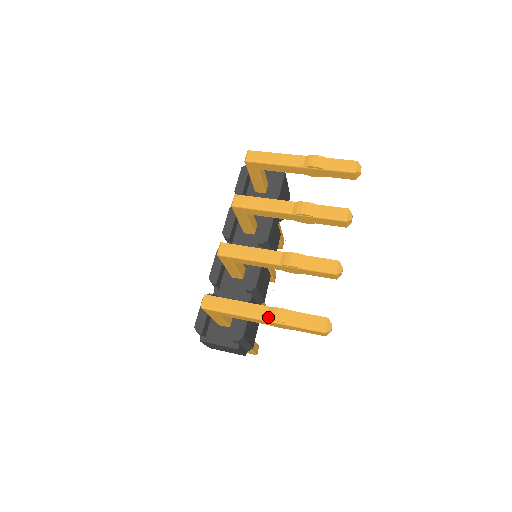
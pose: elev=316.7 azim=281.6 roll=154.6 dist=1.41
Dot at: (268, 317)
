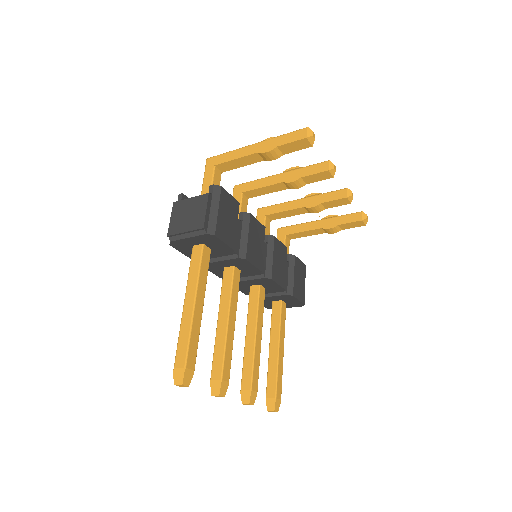
Dot at: (261, 143)
